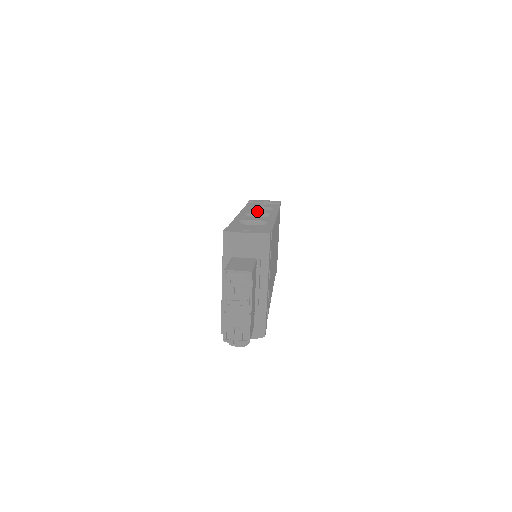
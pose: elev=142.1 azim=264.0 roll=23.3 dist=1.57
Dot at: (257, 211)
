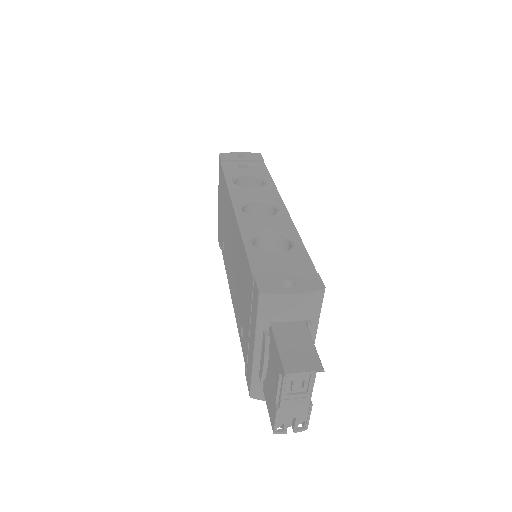
Dot at: (252, 194)
